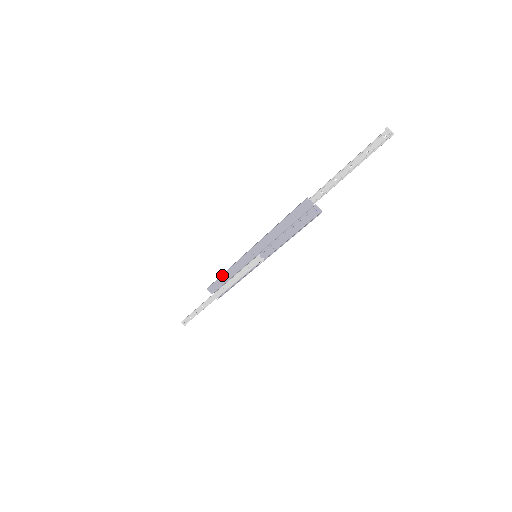
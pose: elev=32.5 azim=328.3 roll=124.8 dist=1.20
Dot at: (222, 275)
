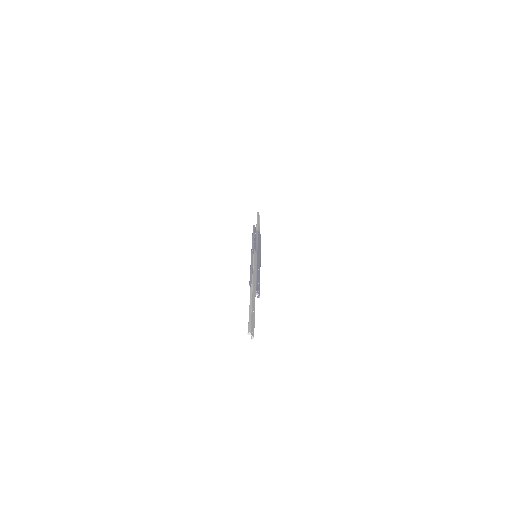
Dot at: (252, 235)
